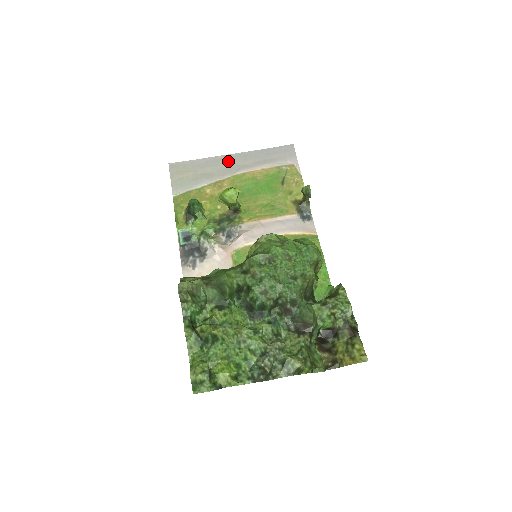
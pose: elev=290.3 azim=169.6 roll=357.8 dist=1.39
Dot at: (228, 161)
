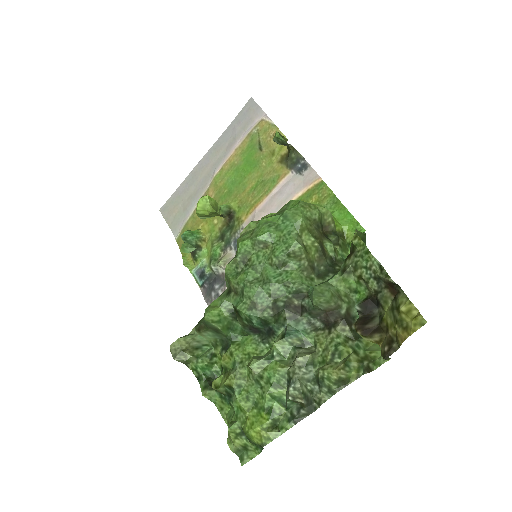
Dot at: (203, 167)
